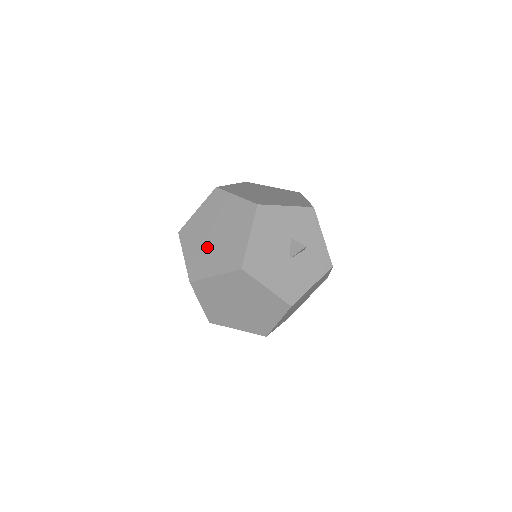
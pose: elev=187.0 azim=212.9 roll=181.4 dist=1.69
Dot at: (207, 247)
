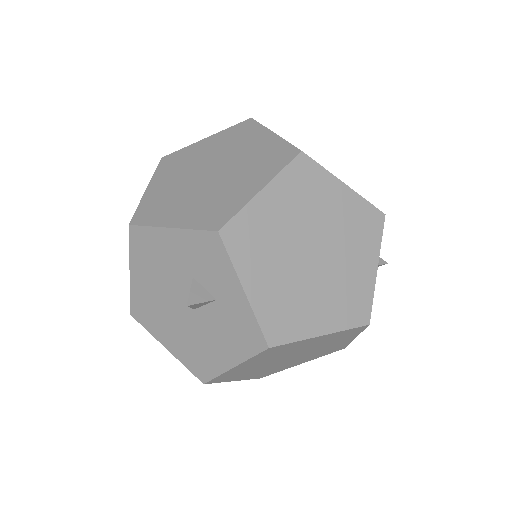
Dot at: (279, 365)
